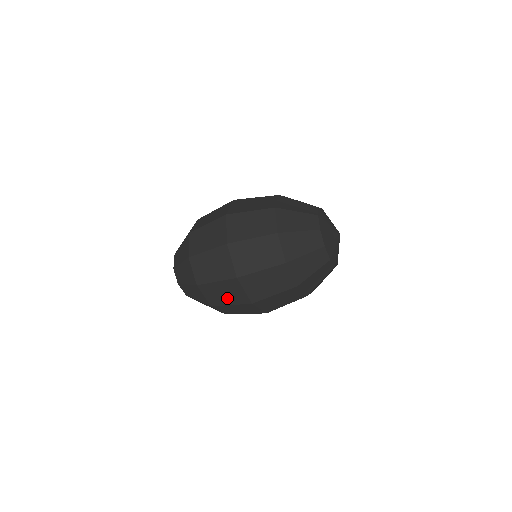
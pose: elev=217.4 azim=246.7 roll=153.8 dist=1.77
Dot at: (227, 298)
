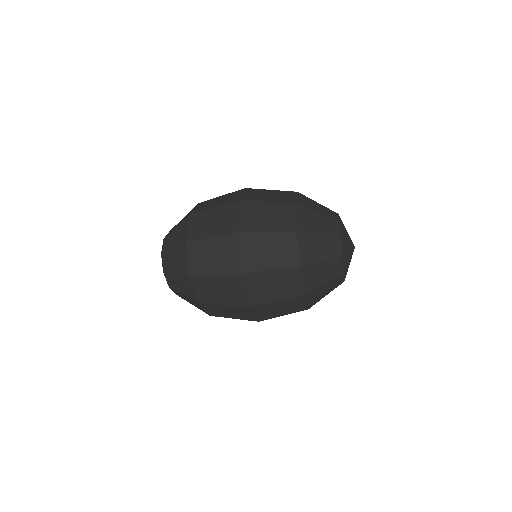
Dot at: (222, 296)
